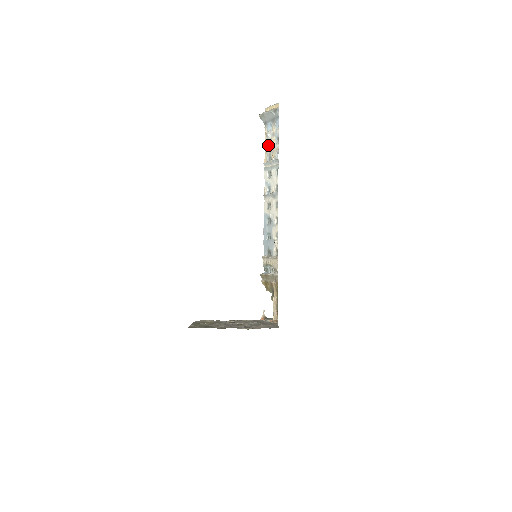
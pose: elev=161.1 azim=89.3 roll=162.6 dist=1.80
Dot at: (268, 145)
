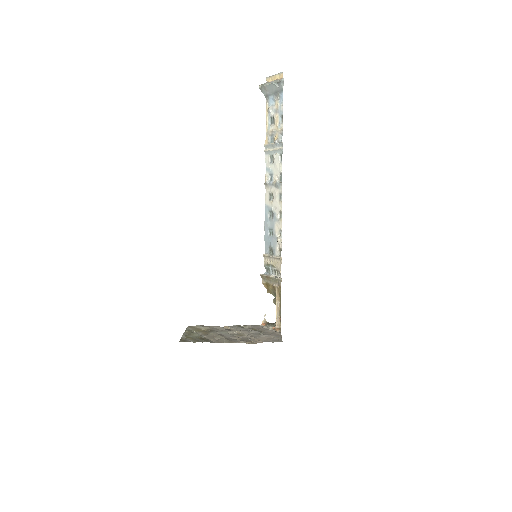
Dot at: (270, 123)
